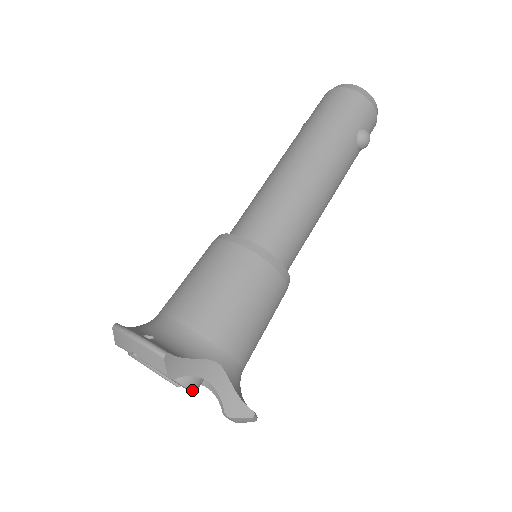
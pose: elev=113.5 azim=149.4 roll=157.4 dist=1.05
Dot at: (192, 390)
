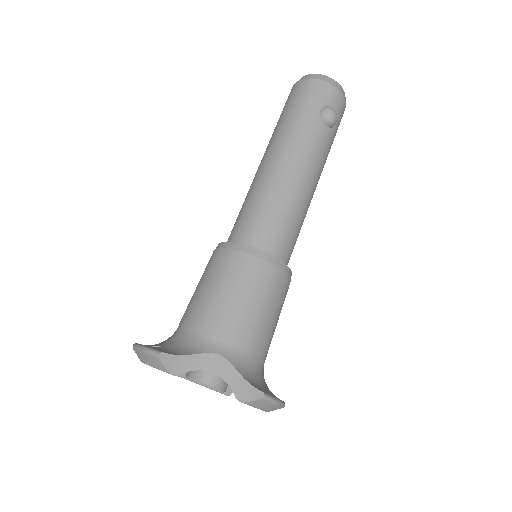
Dot at: (216, 388)
